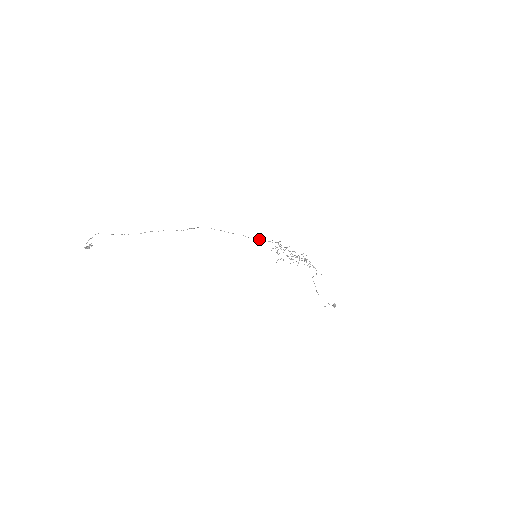
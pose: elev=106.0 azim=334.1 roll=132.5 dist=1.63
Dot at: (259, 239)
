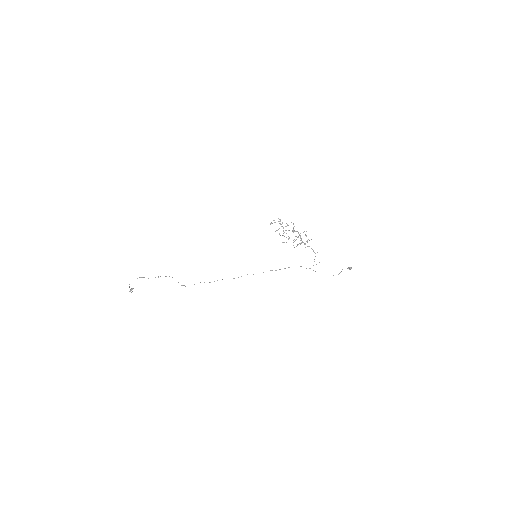
Dot at: occluded
